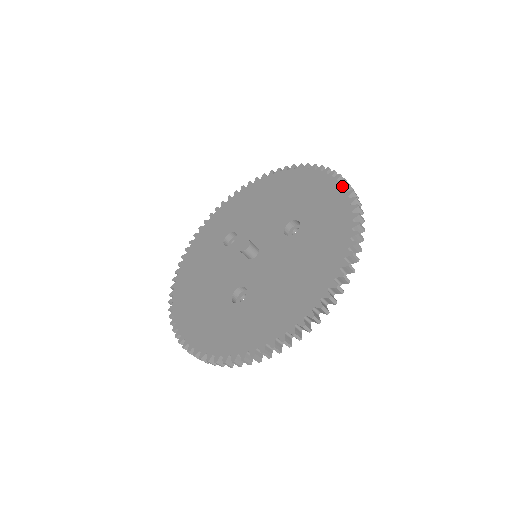
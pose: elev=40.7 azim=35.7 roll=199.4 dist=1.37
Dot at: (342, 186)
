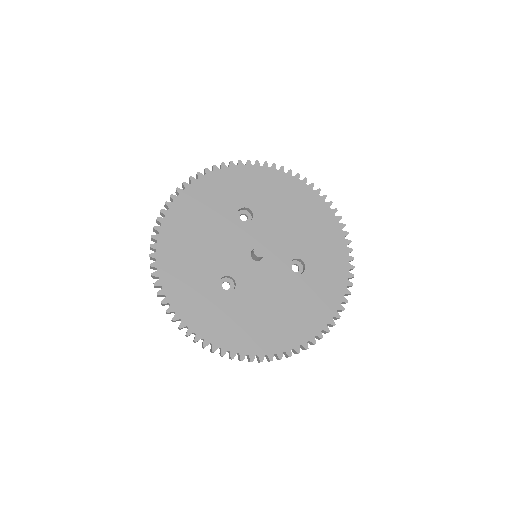
Dot at: (349, 272)
